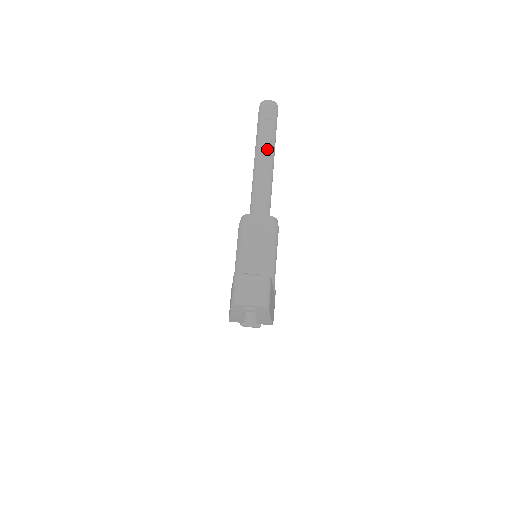
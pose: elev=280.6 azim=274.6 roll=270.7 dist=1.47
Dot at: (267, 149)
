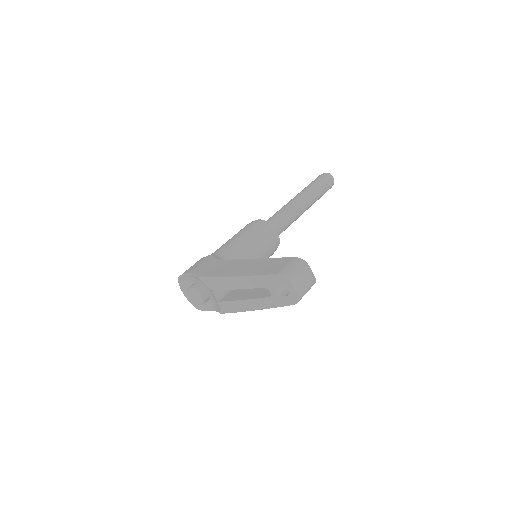
Dot at: (310, 202)
